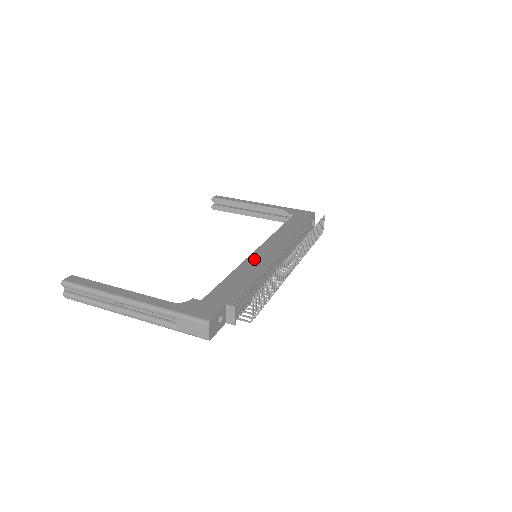
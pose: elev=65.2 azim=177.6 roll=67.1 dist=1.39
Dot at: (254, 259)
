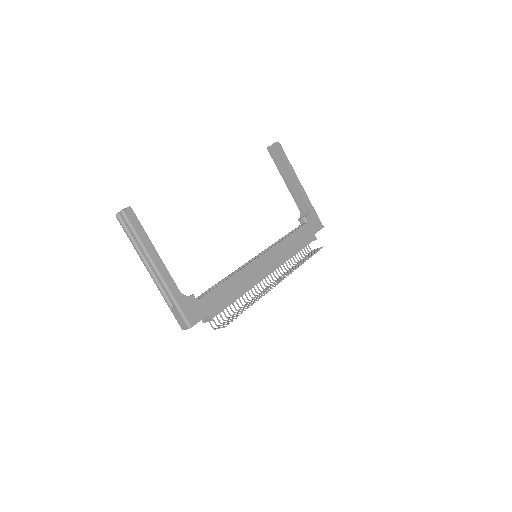
Dot at: (251, 269)
